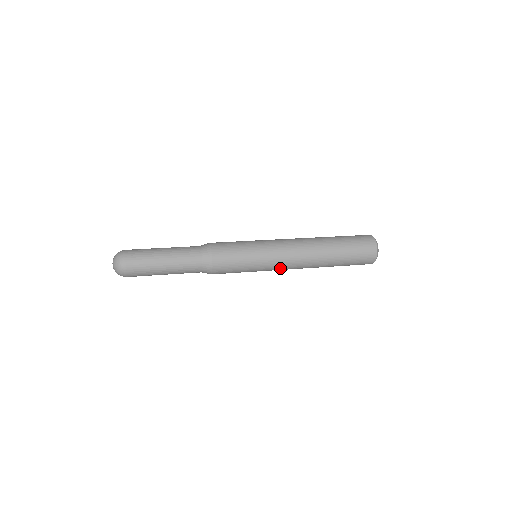
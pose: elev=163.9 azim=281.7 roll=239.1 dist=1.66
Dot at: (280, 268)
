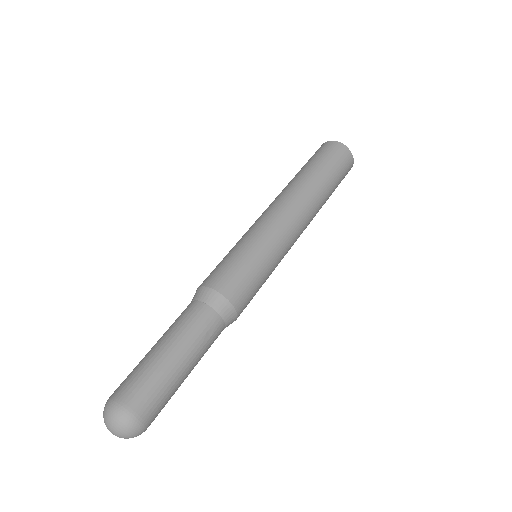
Dot at: occluded
